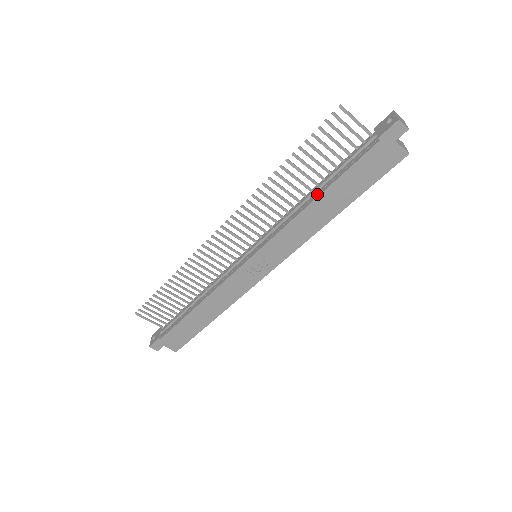
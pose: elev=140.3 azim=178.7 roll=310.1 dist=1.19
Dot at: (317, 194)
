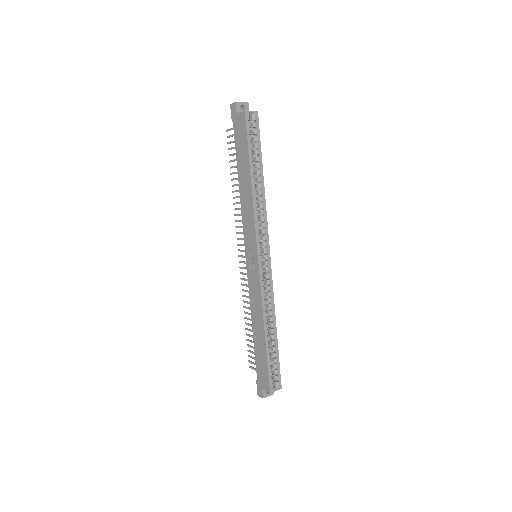
Dot at: occluded
